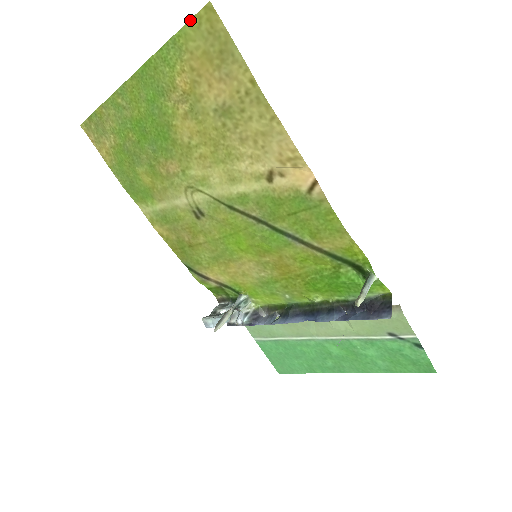
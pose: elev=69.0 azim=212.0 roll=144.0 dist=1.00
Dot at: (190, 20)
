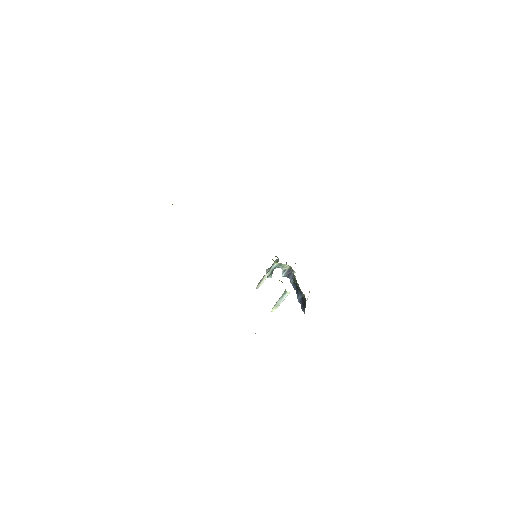
Dot at: occluded
